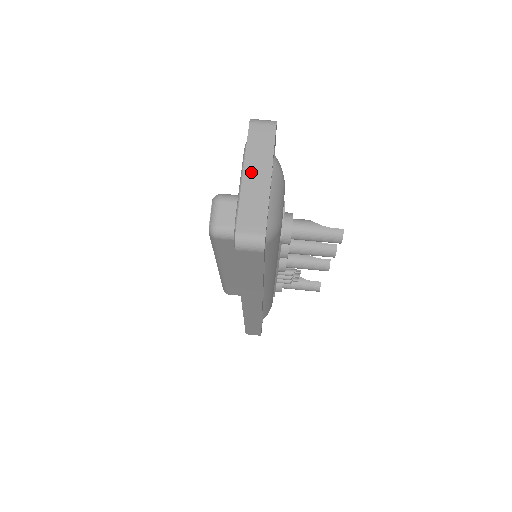
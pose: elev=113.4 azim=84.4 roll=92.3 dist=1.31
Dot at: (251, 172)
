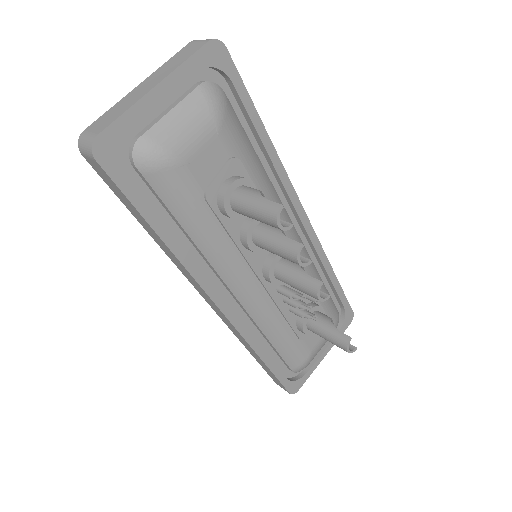
Dot at: (147, 82)
